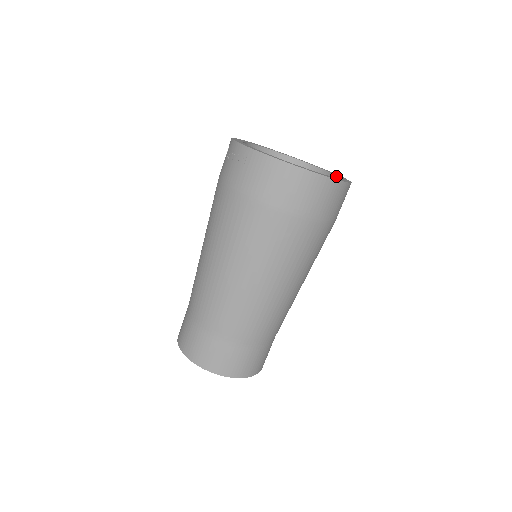
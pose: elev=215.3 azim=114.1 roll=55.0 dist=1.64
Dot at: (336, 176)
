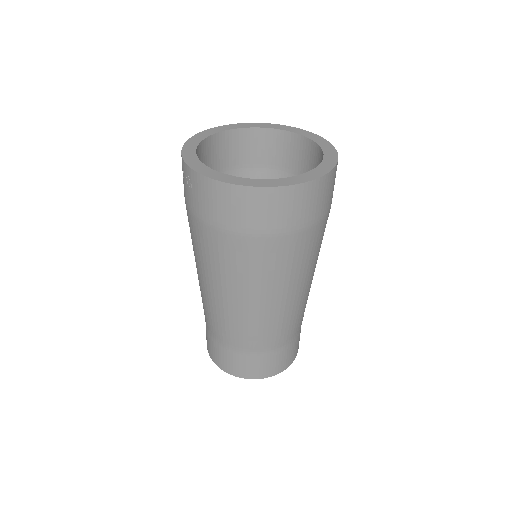
Dot at: (322, 153)
